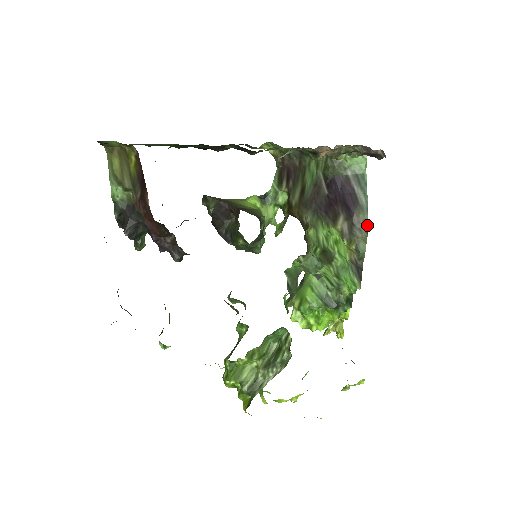
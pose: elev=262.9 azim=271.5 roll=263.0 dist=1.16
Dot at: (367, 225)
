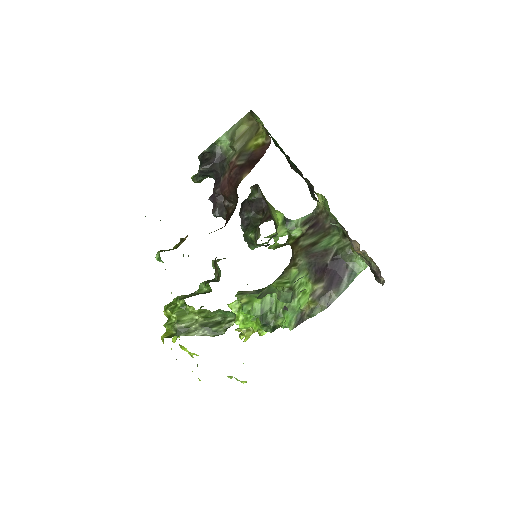
Dot at: occluded
